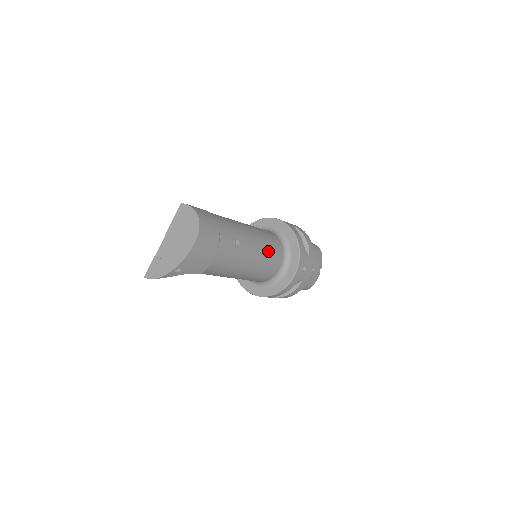
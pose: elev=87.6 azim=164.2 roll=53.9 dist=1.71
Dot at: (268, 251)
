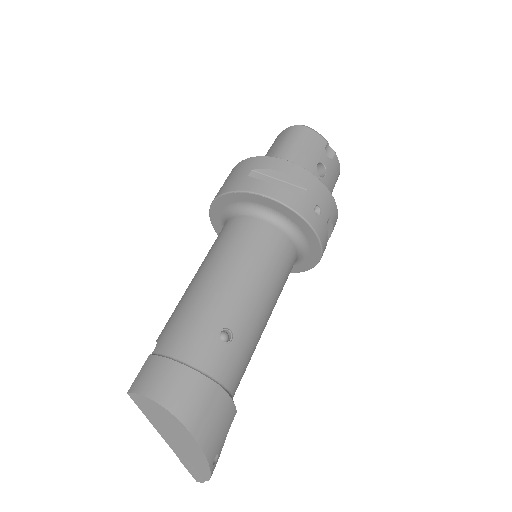
Dot at: (263, 264)
